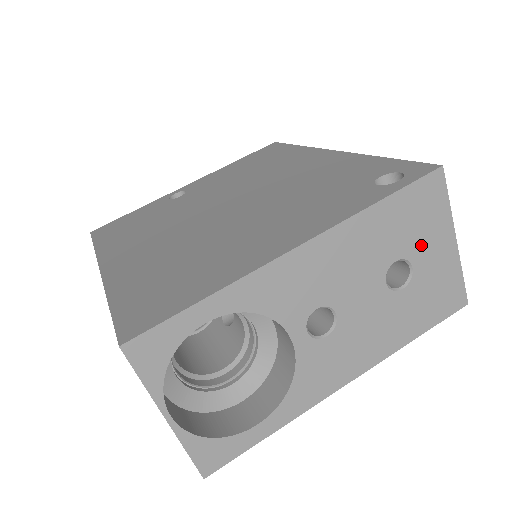
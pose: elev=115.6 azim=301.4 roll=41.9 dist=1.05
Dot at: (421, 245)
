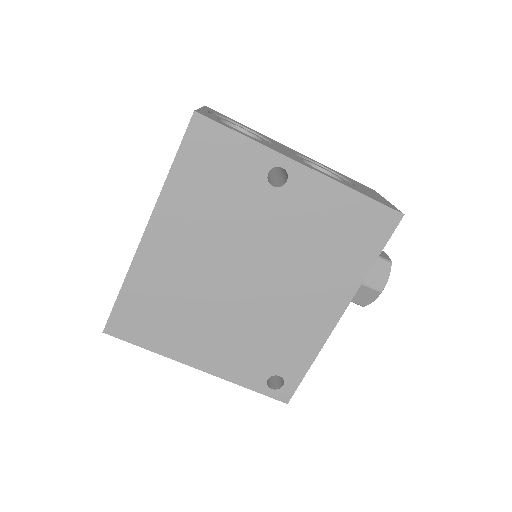
Dot at: occluded
